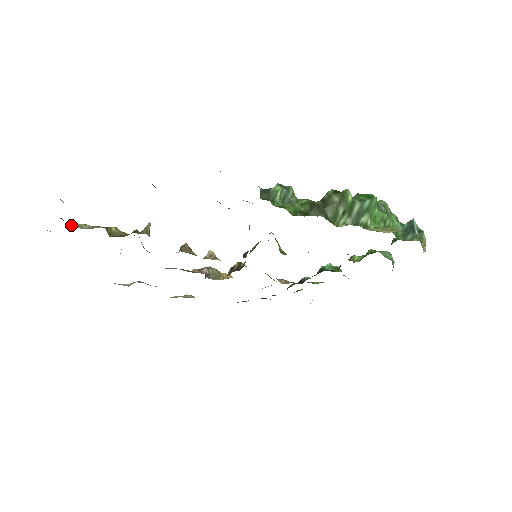
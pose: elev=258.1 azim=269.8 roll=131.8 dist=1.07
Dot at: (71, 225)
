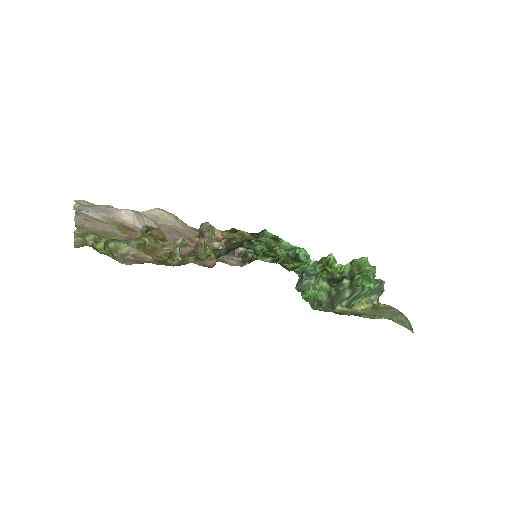
Dot at: (111, 248)
